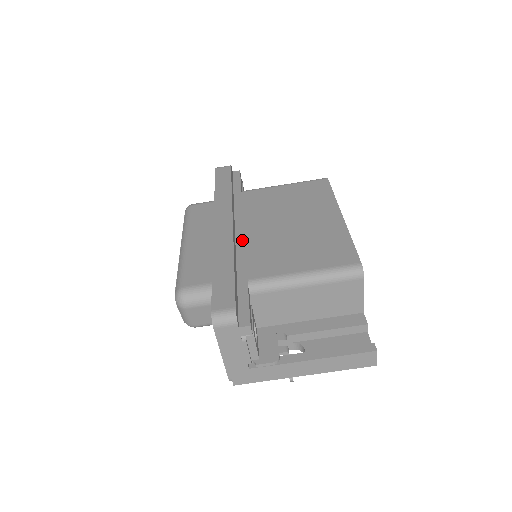
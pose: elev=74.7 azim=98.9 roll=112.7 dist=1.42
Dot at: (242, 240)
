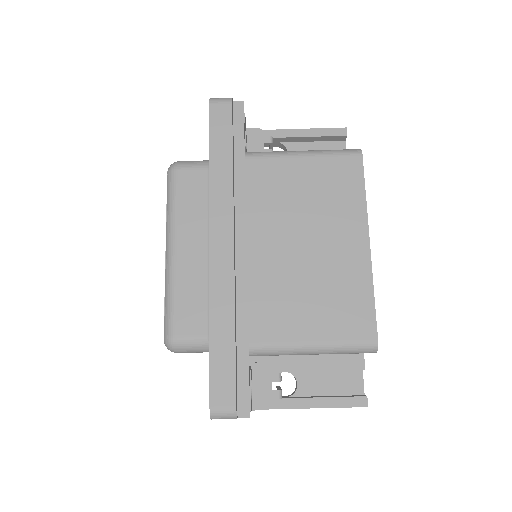
Dot at: (244, 267)
